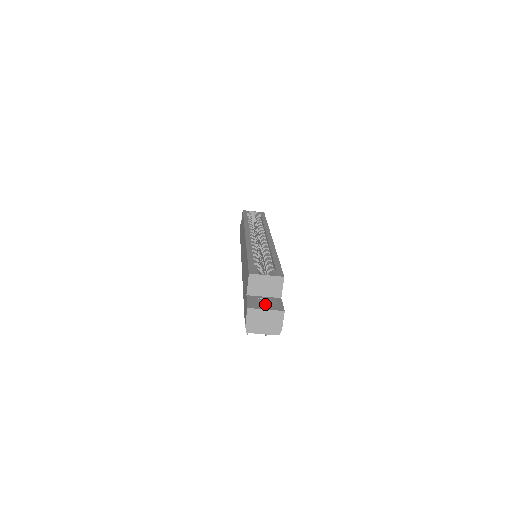
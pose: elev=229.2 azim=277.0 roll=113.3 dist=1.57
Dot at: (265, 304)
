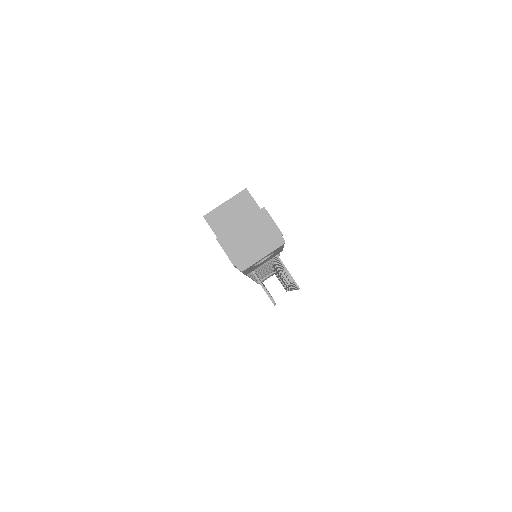
Dot at: occluded
